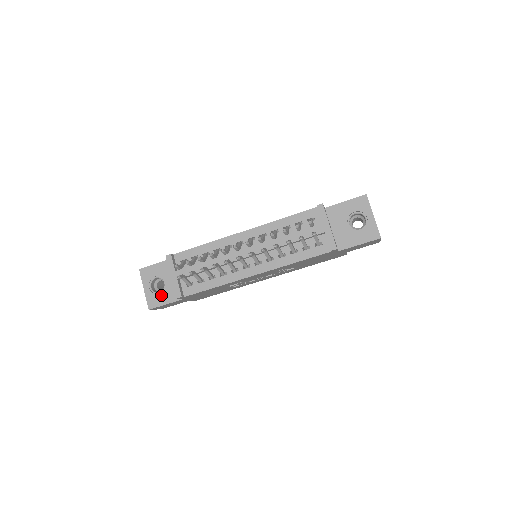
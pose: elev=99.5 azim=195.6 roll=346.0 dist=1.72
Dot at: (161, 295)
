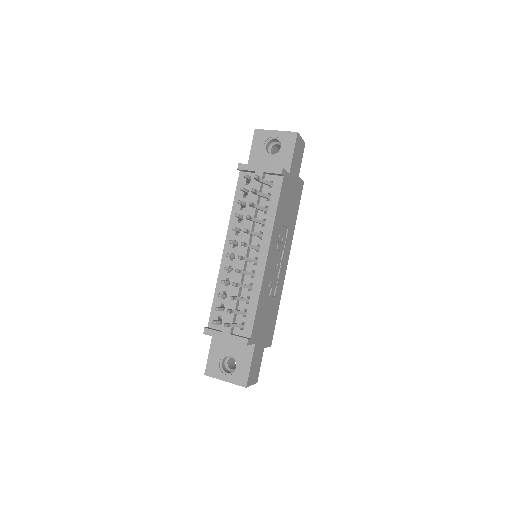
Dot at: (239, 366)
